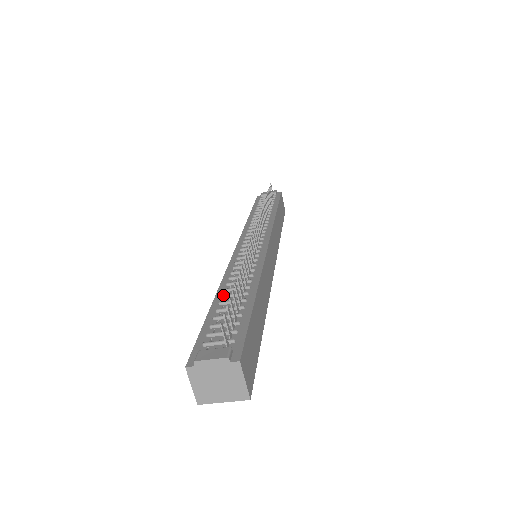
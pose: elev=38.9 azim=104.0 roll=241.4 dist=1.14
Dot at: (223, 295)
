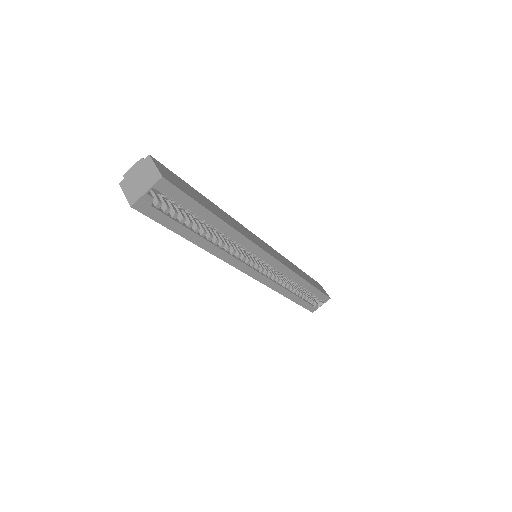
Dot at: occluded
